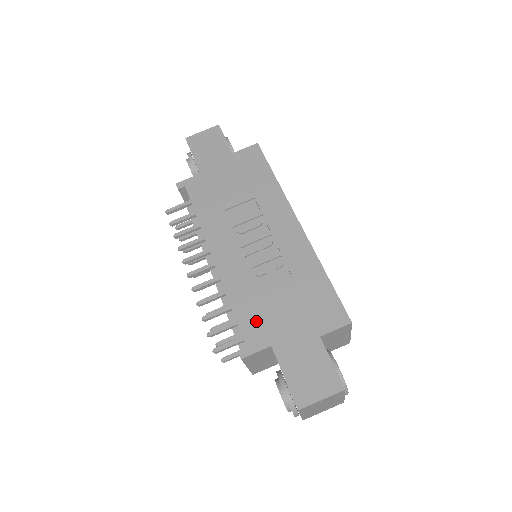
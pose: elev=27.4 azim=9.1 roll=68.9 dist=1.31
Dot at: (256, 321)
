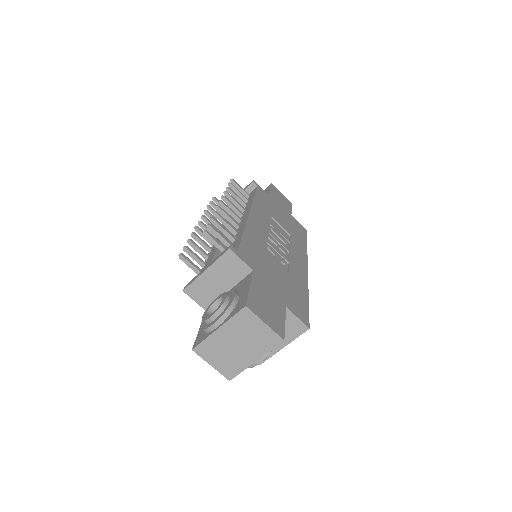
Dot at: (253, 254)
